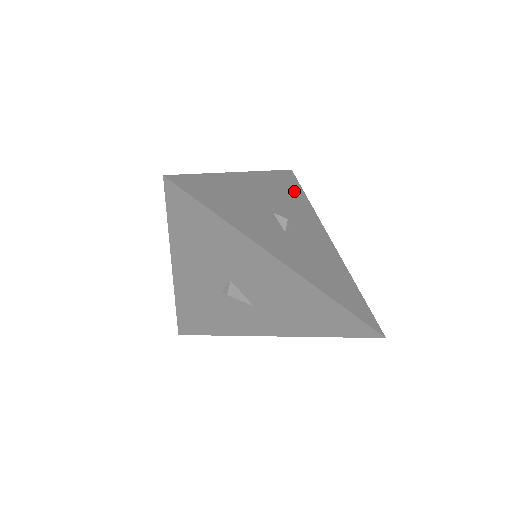
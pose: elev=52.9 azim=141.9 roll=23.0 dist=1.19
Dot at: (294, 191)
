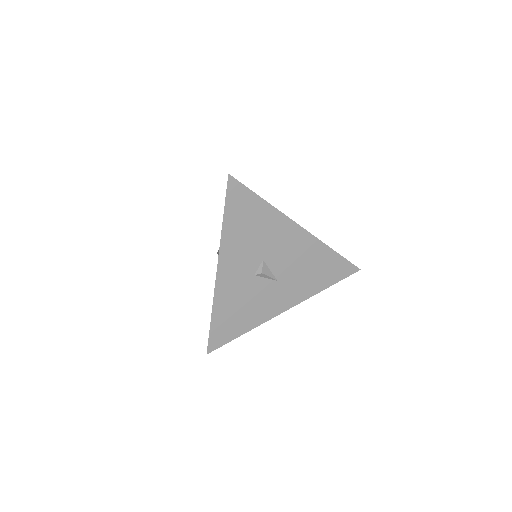
Dot at: occluded
